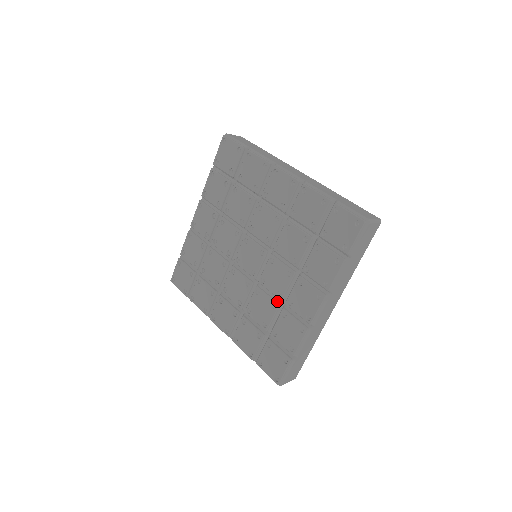
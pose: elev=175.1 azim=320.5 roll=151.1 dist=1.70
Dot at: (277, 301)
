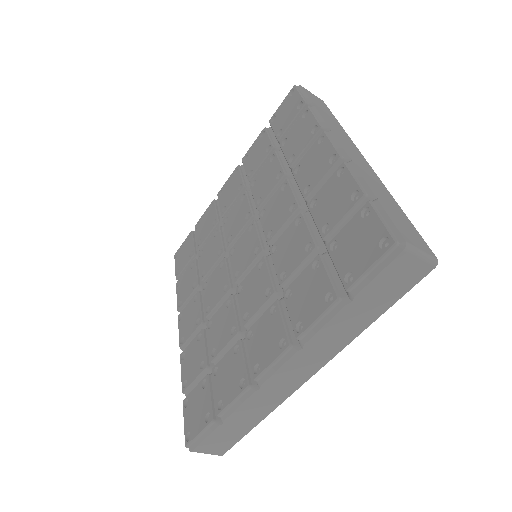
Dot at: (241, 326)
